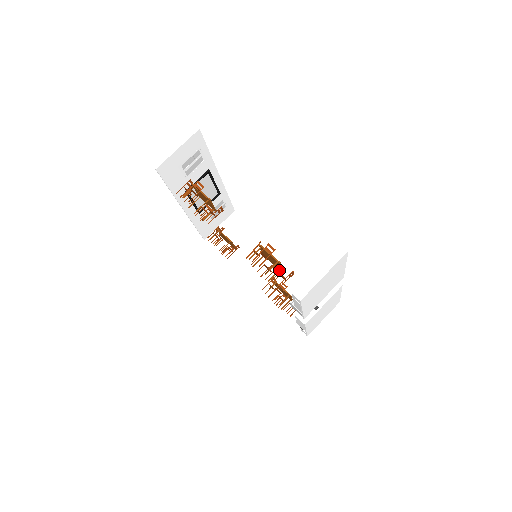
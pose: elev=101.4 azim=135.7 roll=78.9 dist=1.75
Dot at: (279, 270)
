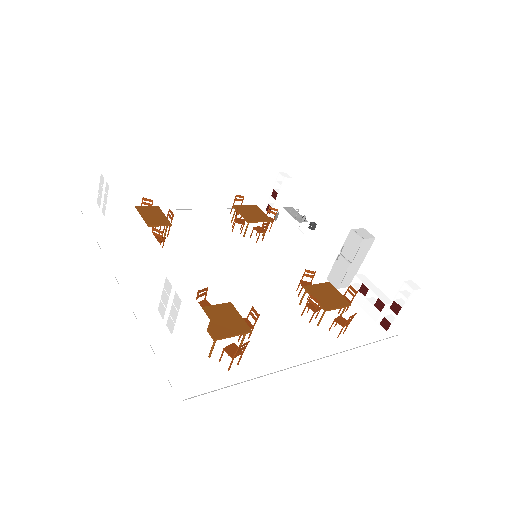
Dot at: (328, 287)
